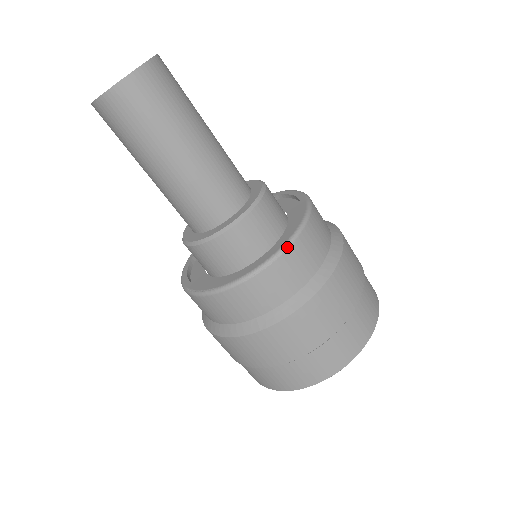
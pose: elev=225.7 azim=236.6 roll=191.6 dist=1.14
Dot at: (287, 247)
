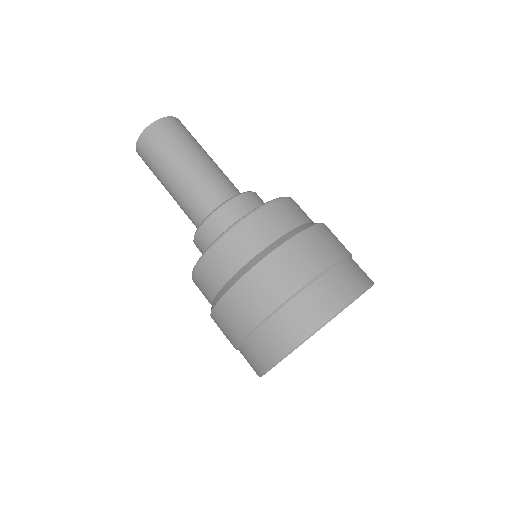
Dot at: (270, 202)
